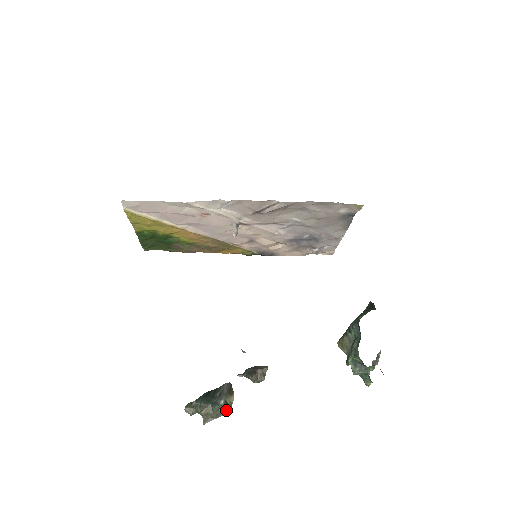
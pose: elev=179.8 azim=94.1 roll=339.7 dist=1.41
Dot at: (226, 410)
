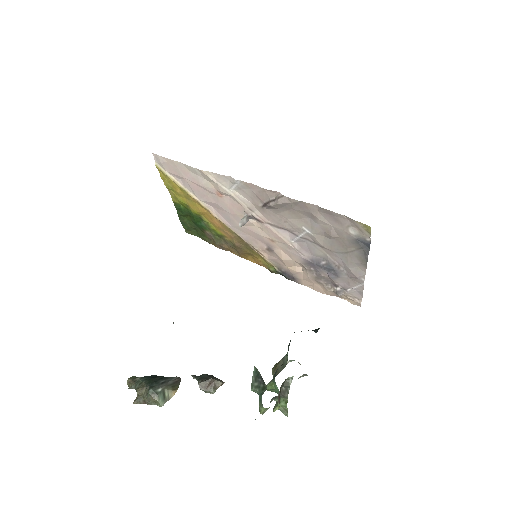
Dot at: (159, 400)
